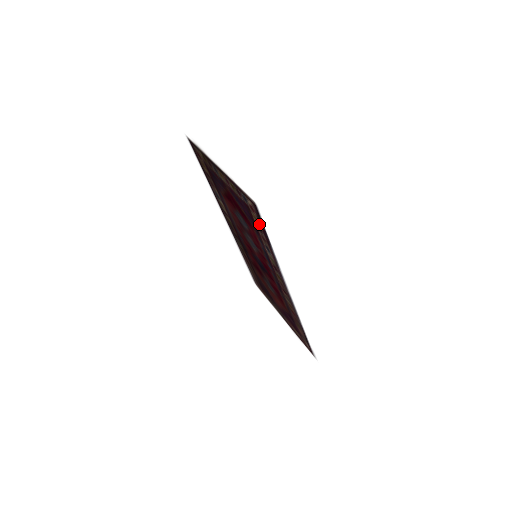
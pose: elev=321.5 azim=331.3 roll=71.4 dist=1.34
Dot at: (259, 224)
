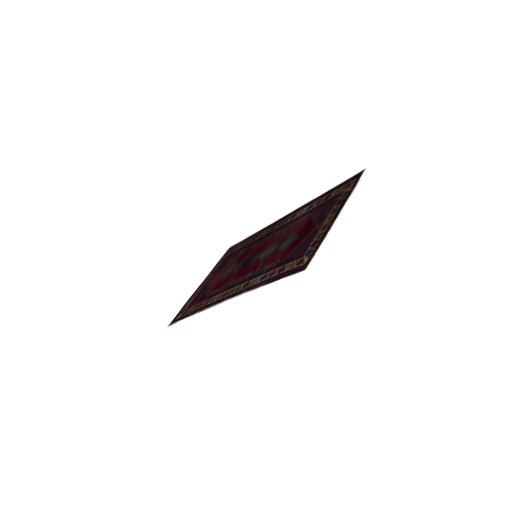
Dot at: (286, 270)
